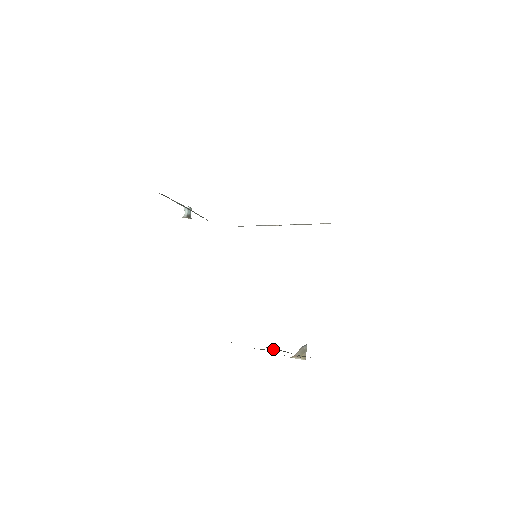
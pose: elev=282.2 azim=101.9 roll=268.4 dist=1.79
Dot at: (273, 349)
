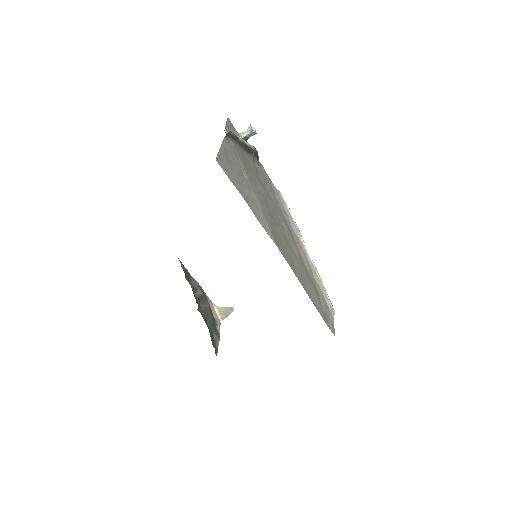
Dot at: (204, 306)
